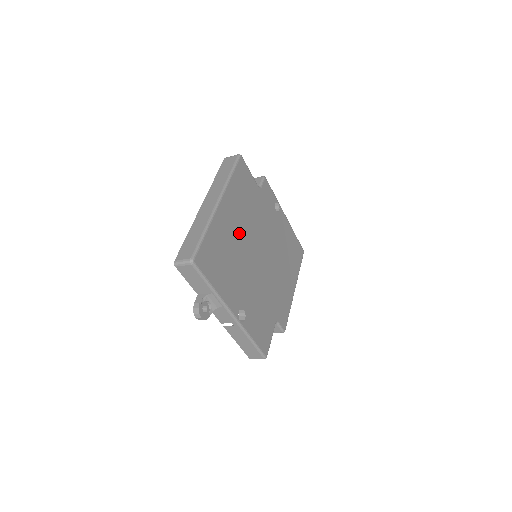
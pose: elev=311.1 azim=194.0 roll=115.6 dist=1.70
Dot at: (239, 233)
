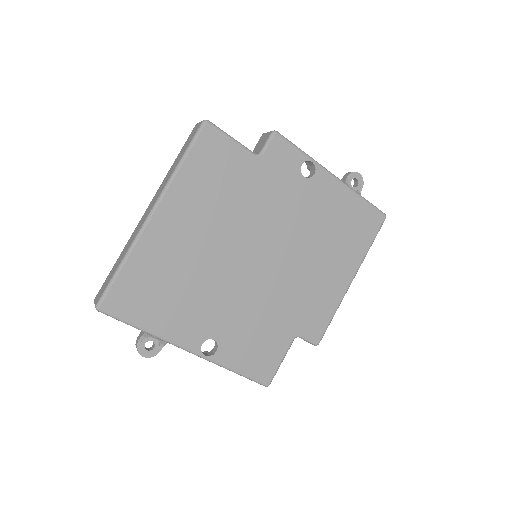
Dot at: (202, 242)
